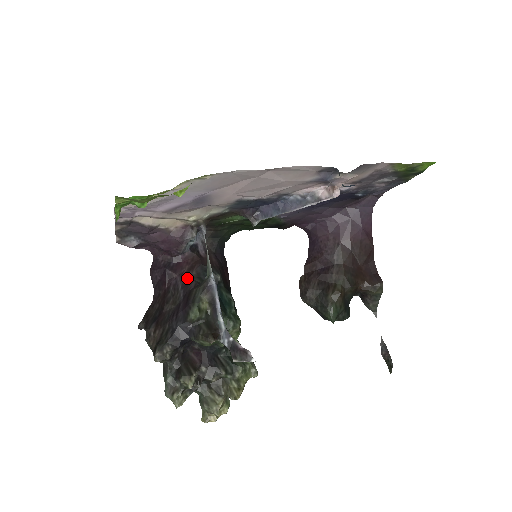
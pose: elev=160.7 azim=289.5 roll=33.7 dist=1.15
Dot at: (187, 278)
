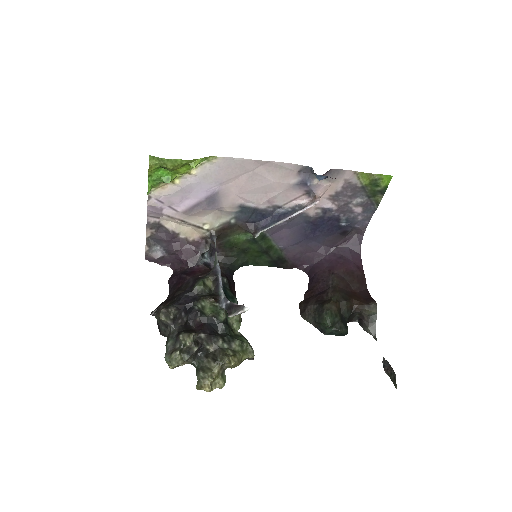
Dot at: (198, 277)
